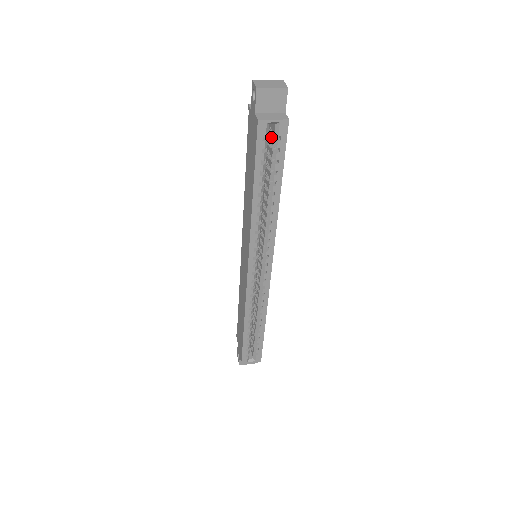
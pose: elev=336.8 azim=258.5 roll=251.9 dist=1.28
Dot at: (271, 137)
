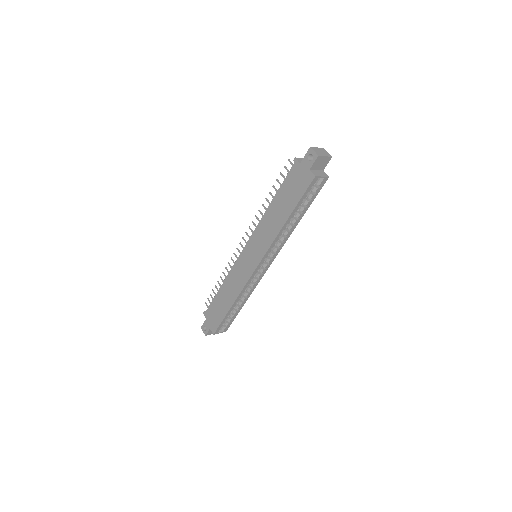
Dot at: occluded
